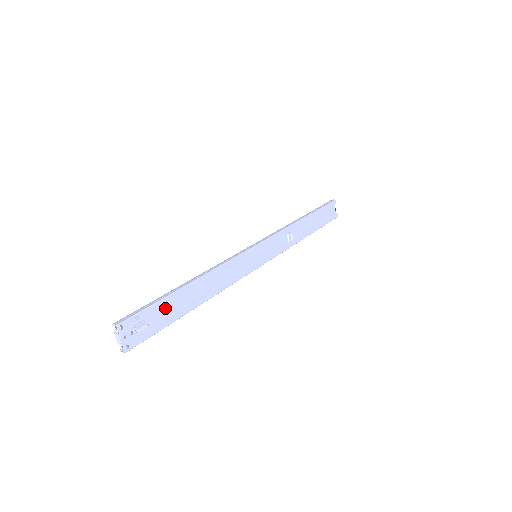
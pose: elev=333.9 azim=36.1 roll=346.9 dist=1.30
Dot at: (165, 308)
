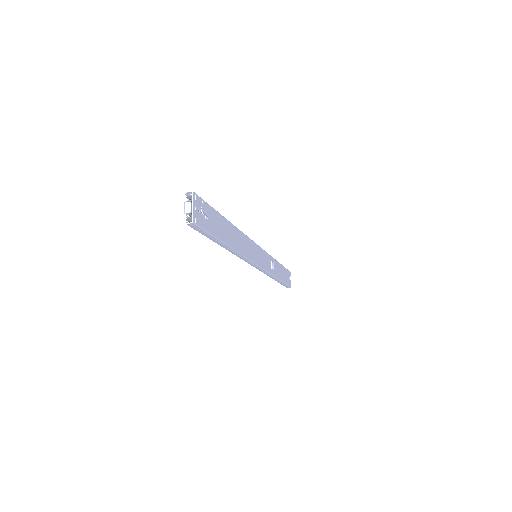
Dot at: (216, 220)
